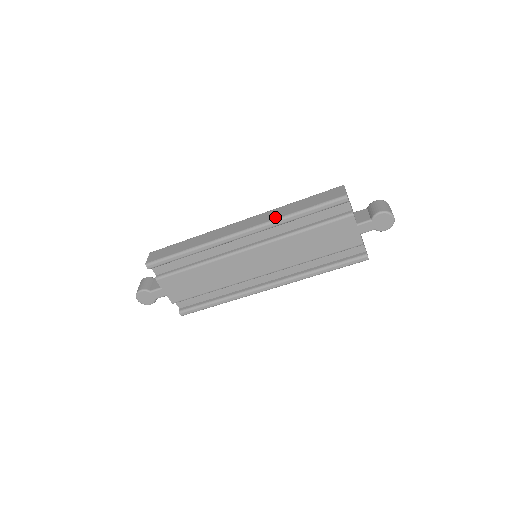
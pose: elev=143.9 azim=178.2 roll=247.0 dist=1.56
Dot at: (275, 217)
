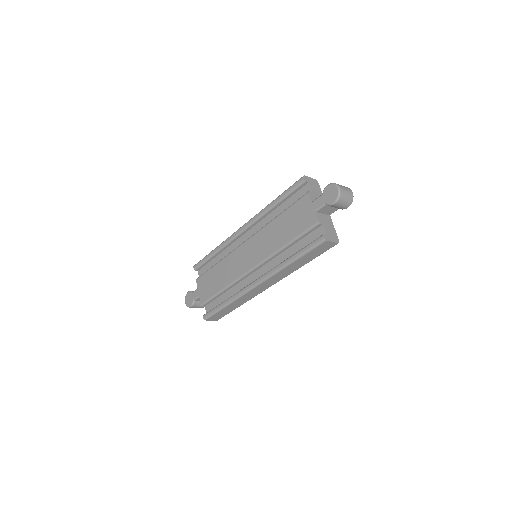
Dot at: occluded
